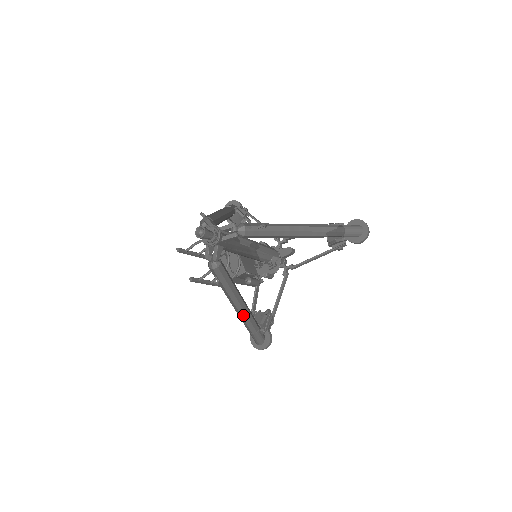
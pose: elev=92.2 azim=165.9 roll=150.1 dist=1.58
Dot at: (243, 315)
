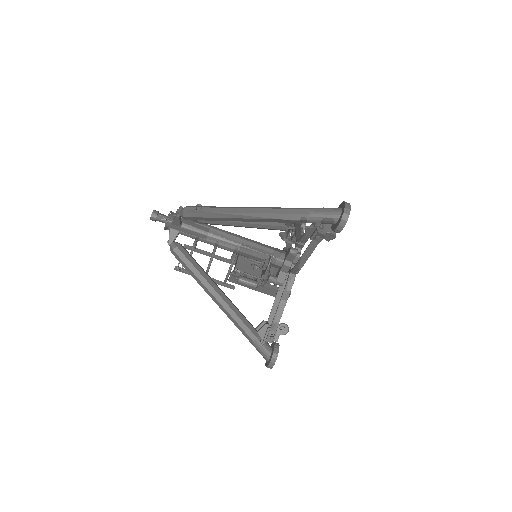
Dot at: (226, 313)
